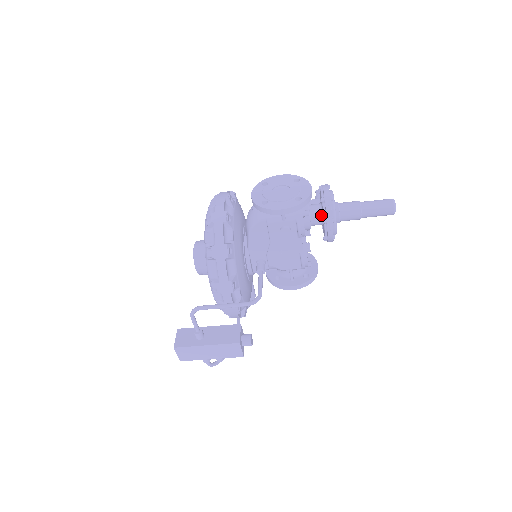
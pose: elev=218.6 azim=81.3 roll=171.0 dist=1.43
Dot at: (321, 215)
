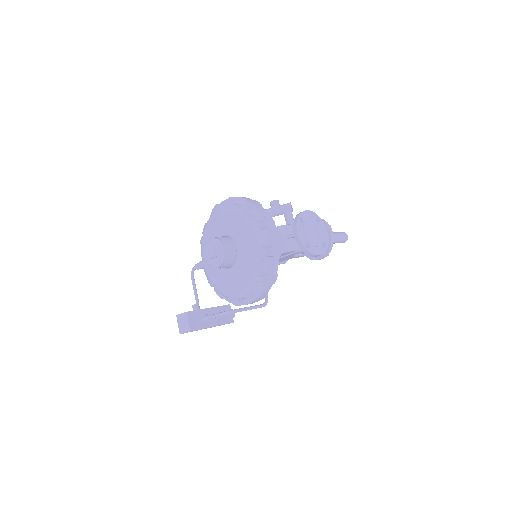
Dot at: occluded
